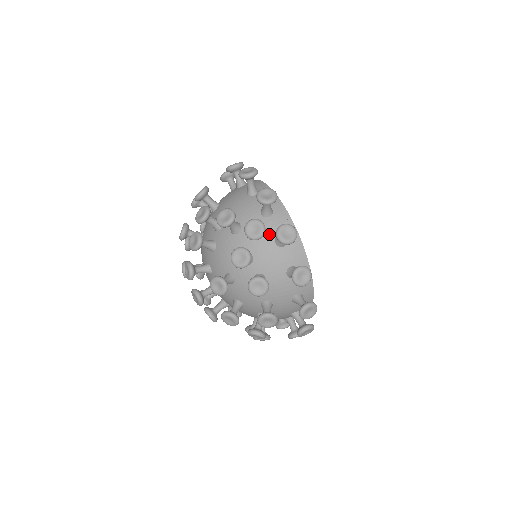
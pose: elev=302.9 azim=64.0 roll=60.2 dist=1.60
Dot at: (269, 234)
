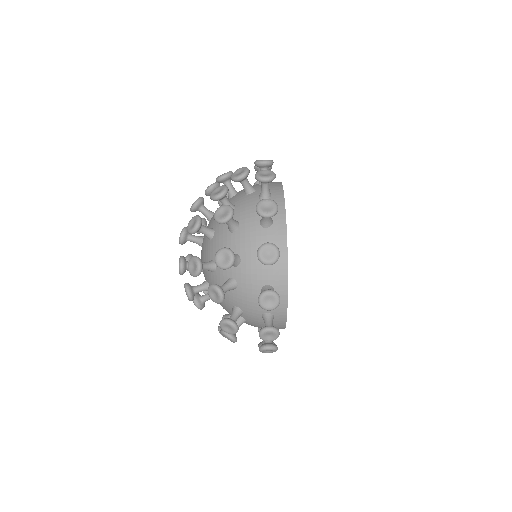
Dot at: (257, 192)
